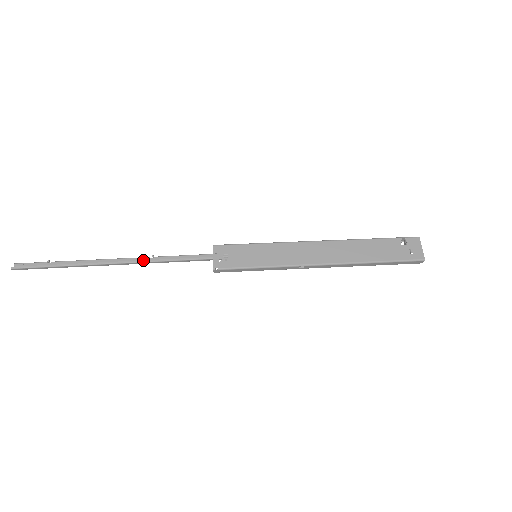
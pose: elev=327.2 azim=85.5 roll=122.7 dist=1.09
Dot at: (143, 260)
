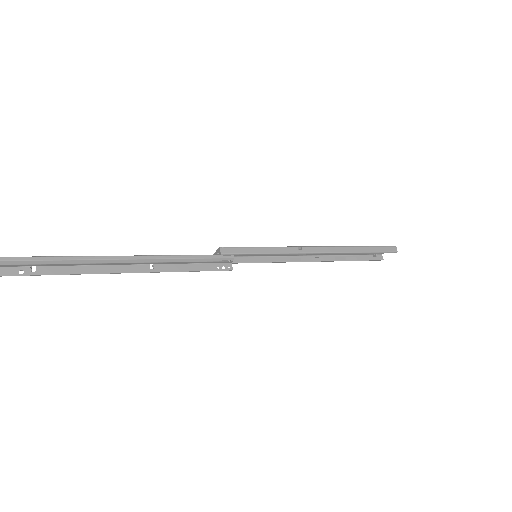
Dot at: (145, 256)
